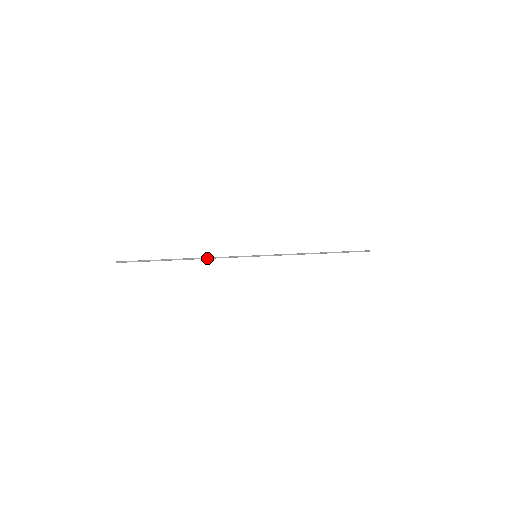
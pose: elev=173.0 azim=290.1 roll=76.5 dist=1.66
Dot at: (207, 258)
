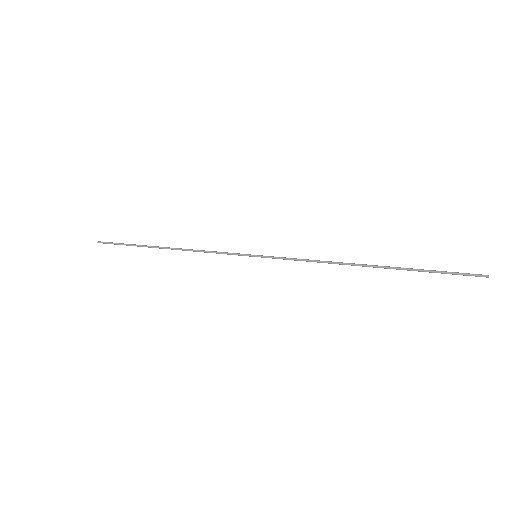
Dot at: (190, 250)
